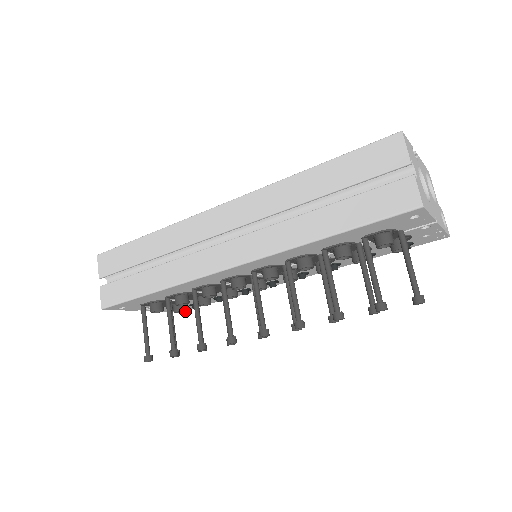
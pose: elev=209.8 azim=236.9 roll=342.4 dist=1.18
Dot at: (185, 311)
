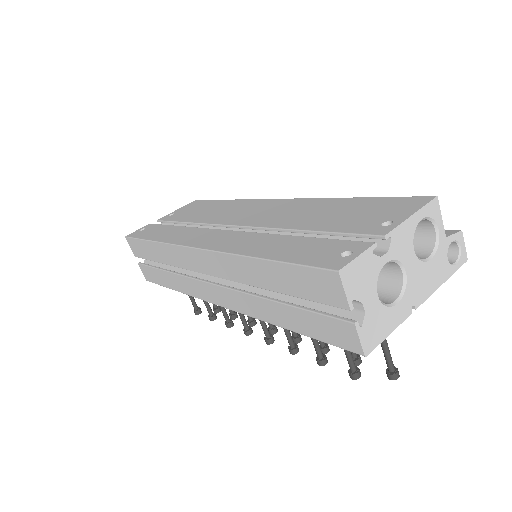
Dot at: occluded
